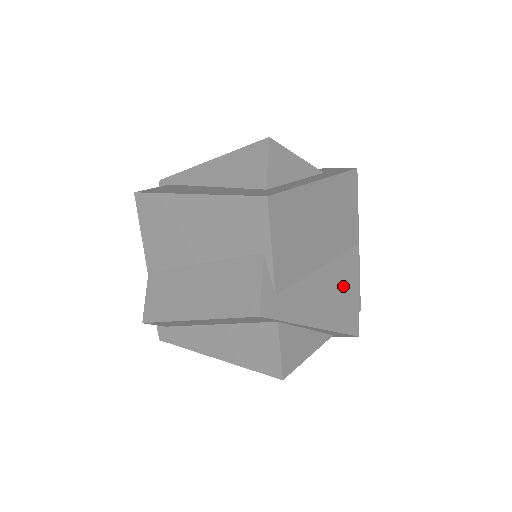
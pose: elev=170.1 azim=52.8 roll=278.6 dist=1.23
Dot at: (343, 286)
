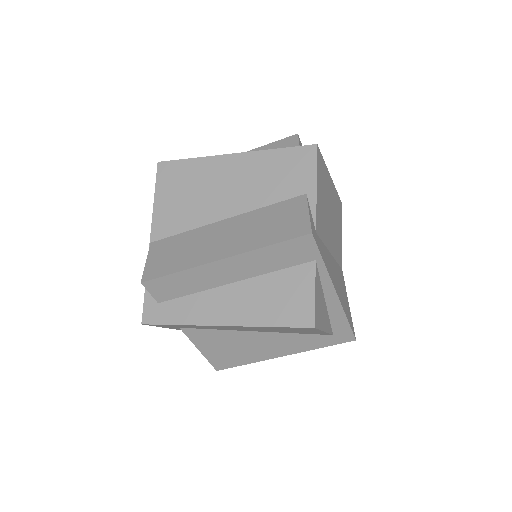
Dot at: (342, 287)
